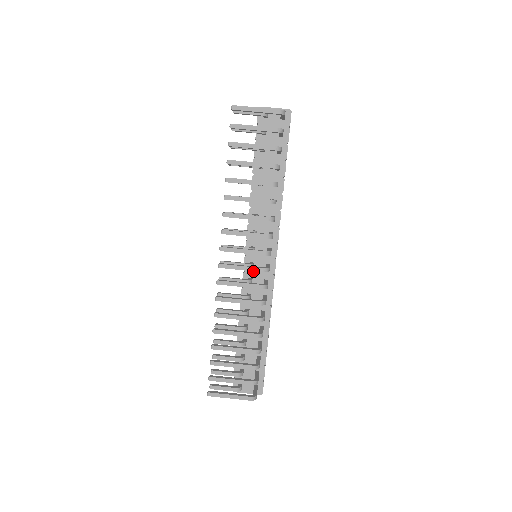
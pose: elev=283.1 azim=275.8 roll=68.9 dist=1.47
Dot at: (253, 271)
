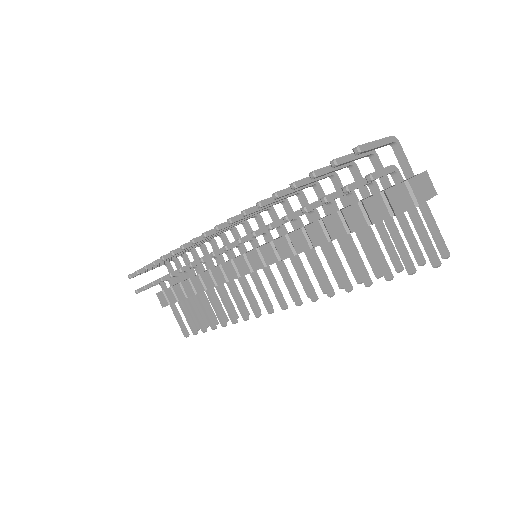
Dot at: occluded
